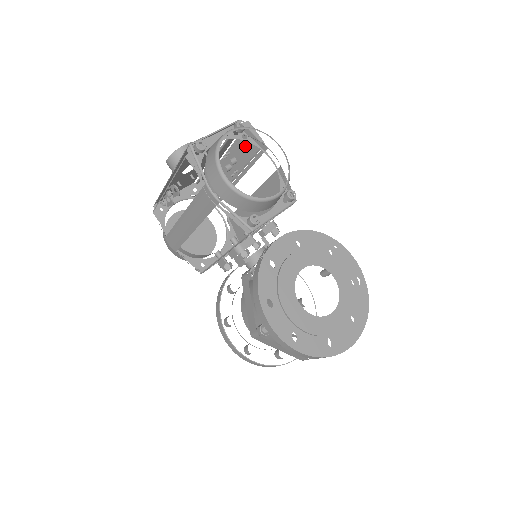
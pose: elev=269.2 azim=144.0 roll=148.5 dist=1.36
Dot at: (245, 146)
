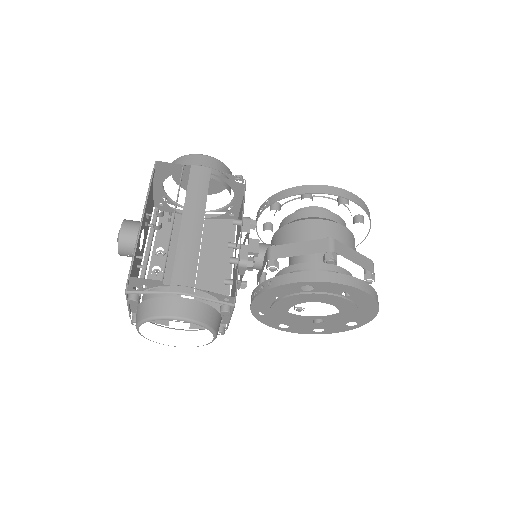
Dot at: occluded
